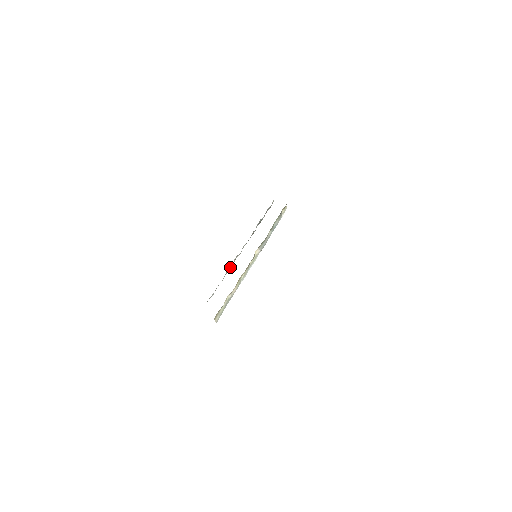
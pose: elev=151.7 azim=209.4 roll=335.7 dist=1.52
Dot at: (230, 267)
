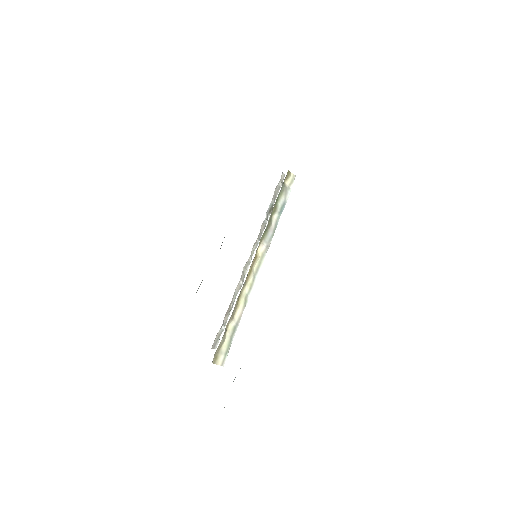
Dot at: (239, 283)
